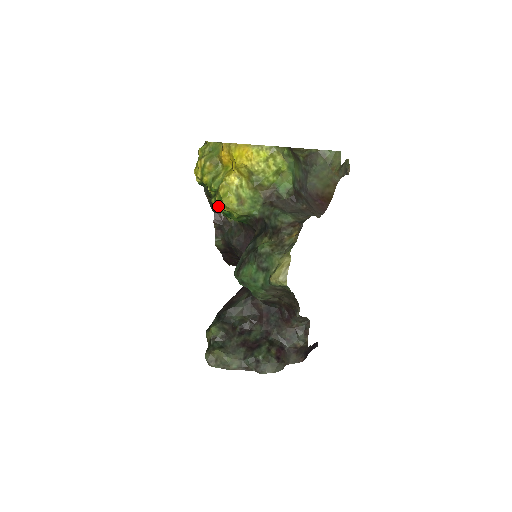
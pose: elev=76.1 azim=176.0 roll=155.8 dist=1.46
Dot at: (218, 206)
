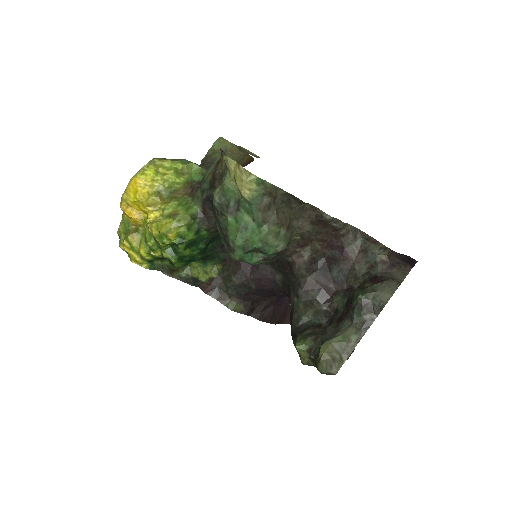
Dot at: (173, 253)
